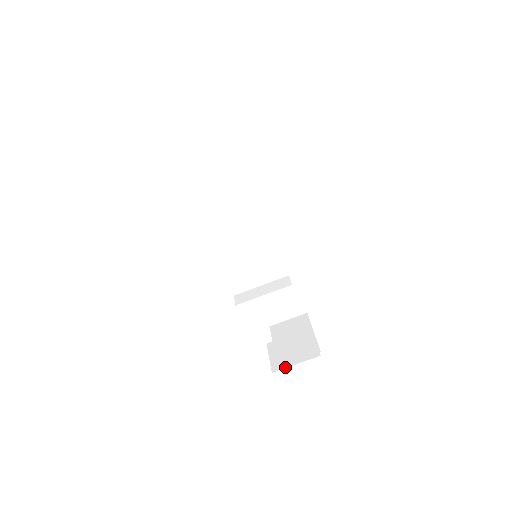
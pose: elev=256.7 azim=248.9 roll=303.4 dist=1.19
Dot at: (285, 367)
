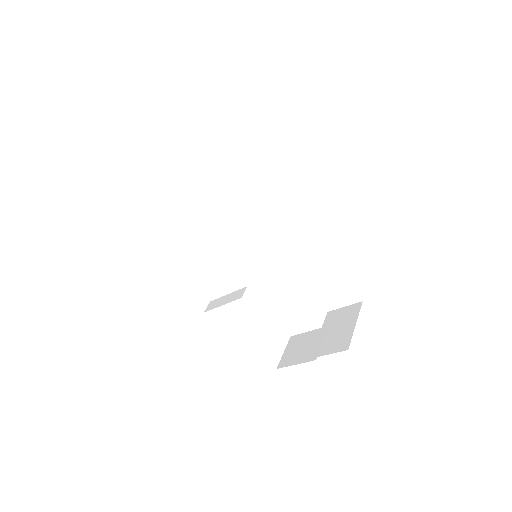
Dot at: (287, 366)
